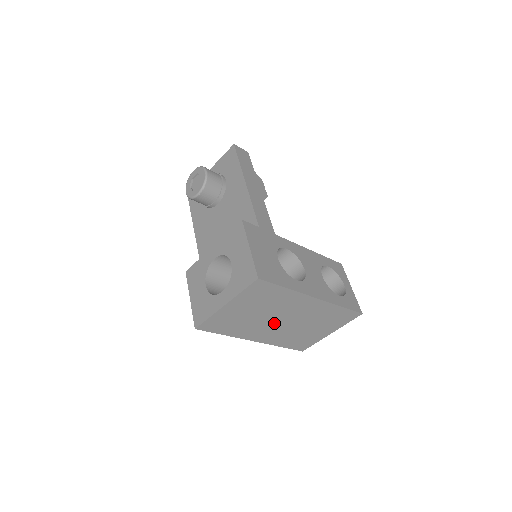
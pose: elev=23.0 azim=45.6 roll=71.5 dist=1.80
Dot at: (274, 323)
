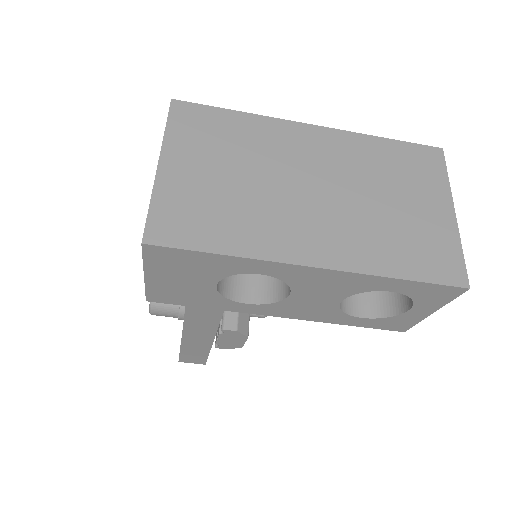
Dot at: (300, 200)
